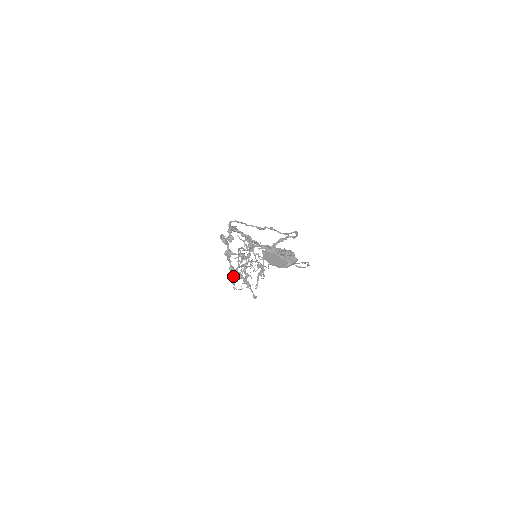
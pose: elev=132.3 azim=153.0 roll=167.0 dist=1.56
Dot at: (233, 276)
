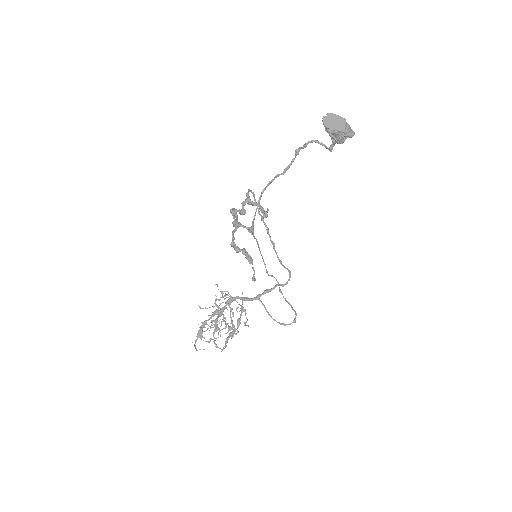
Dot at: (198, 330)
